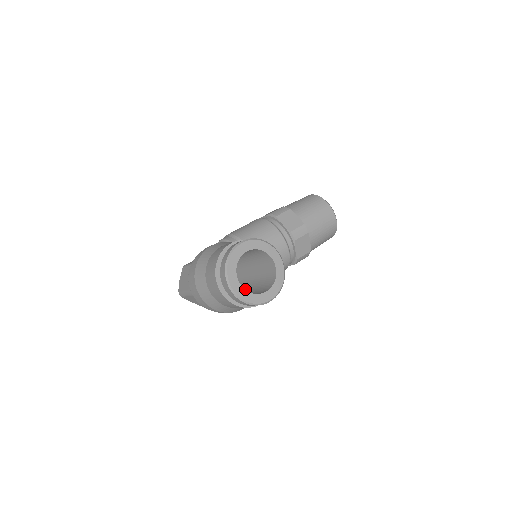
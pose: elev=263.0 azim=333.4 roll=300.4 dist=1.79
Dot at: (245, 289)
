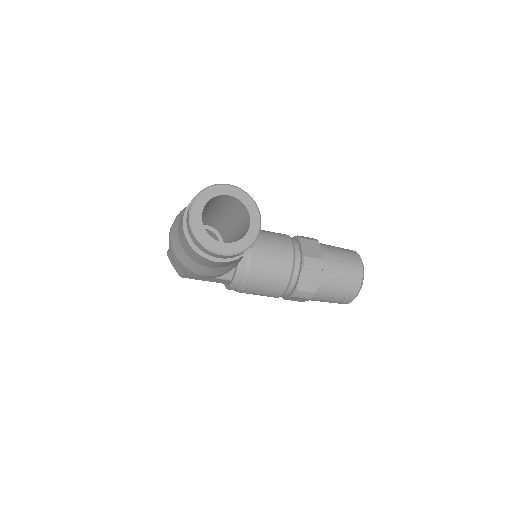
Dot at: occluded
